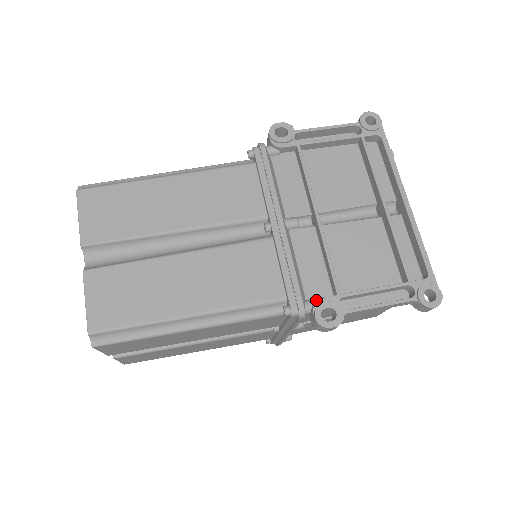
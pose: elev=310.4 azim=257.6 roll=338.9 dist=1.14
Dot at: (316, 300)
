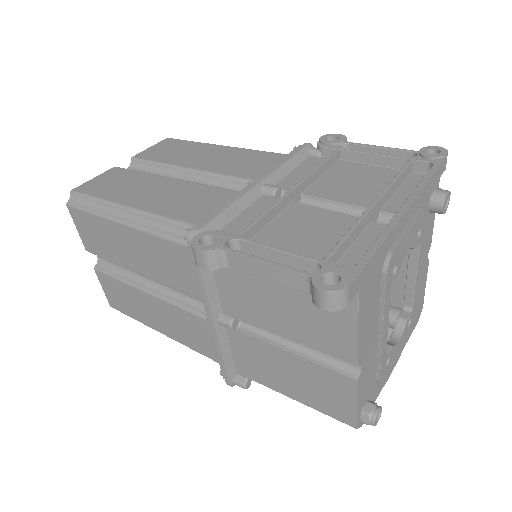
Dot at: occluded
